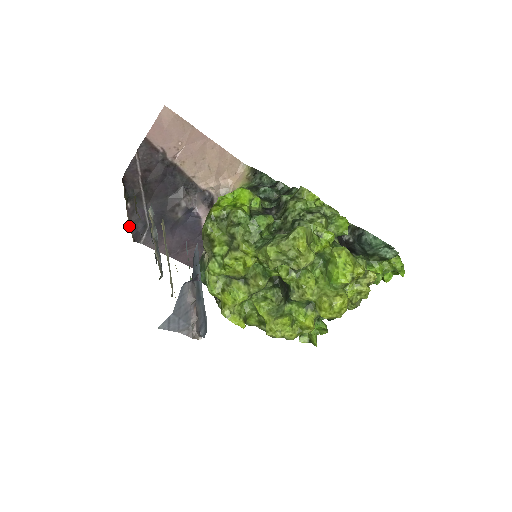
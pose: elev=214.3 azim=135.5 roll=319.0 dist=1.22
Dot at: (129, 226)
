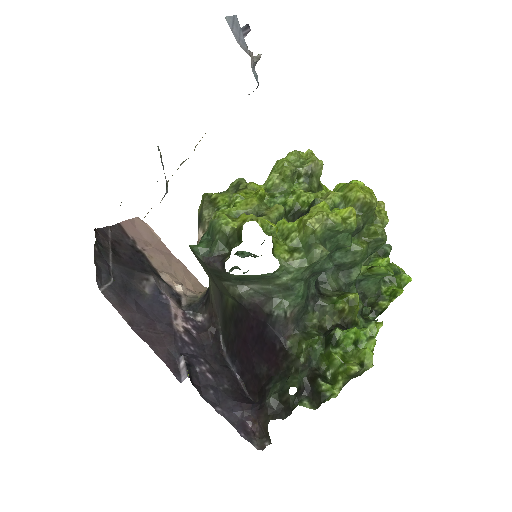
Dot at: occluded
